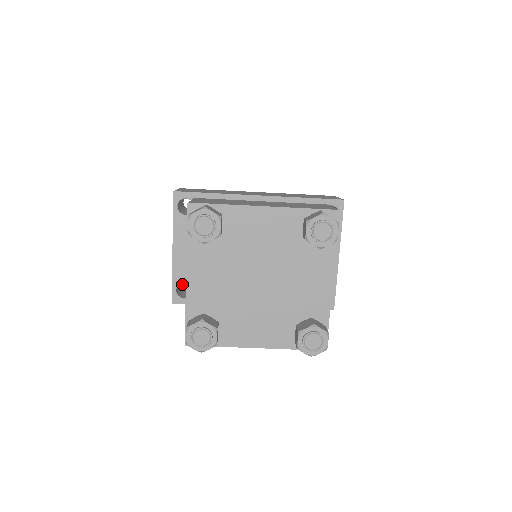
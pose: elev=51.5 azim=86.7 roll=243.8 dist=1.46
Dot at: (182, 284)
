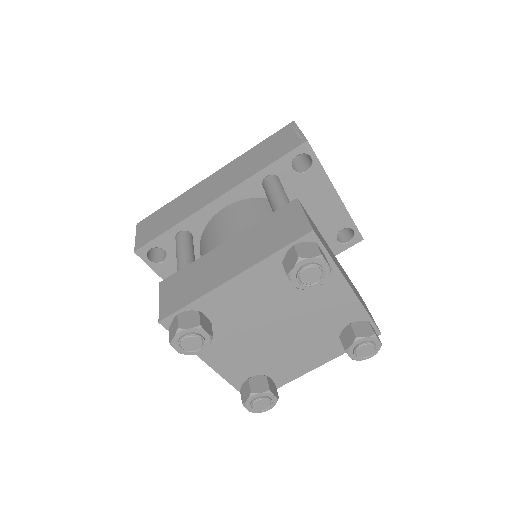
Dot at: occluded
